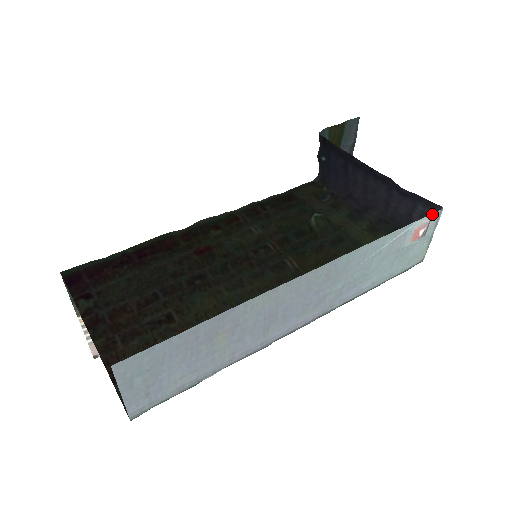
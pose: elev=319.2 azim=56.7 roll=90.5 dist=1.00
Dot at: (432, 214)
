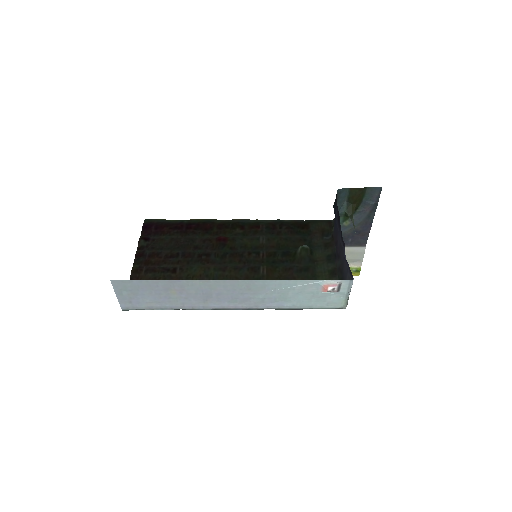
Dot at: (342, 280)
